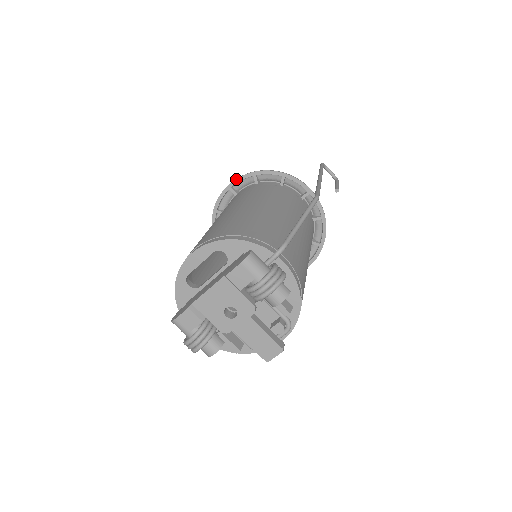
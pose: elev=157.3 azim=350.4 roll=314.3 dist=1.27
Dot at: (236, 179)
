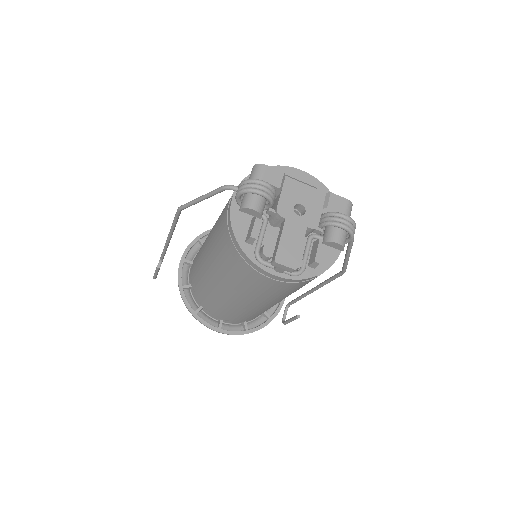
Dot at: occluded
